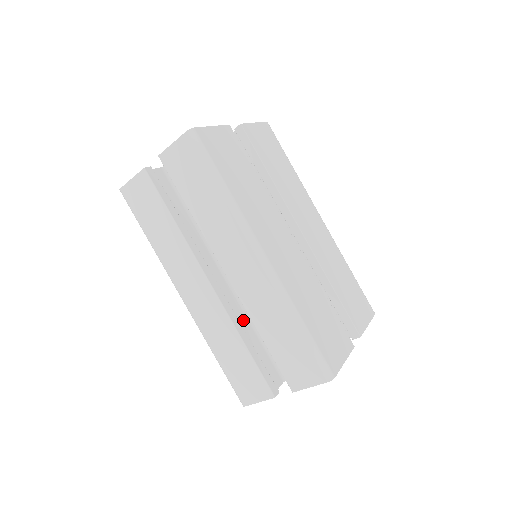
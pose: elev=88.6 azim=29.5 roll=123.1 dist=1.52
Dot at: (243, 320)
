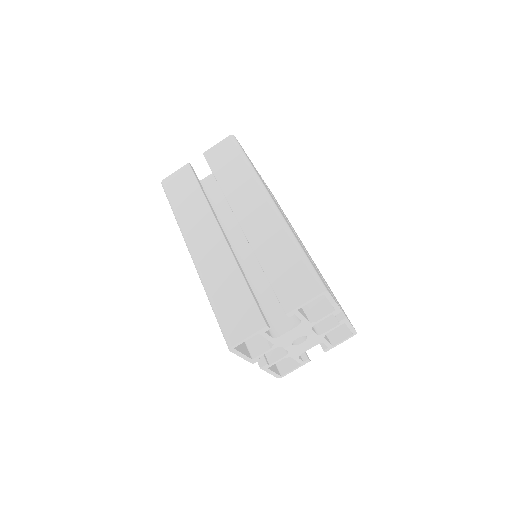
Dot at: occluded
